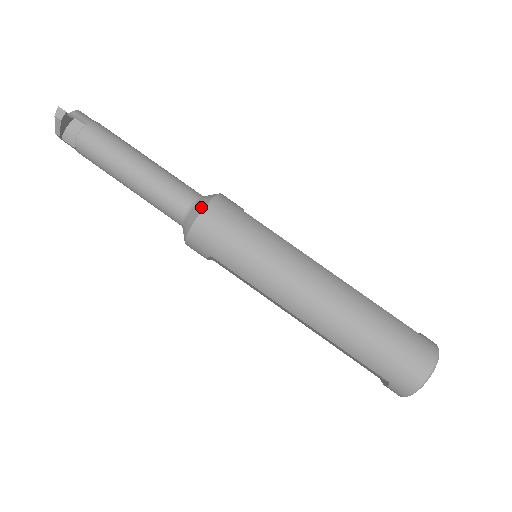
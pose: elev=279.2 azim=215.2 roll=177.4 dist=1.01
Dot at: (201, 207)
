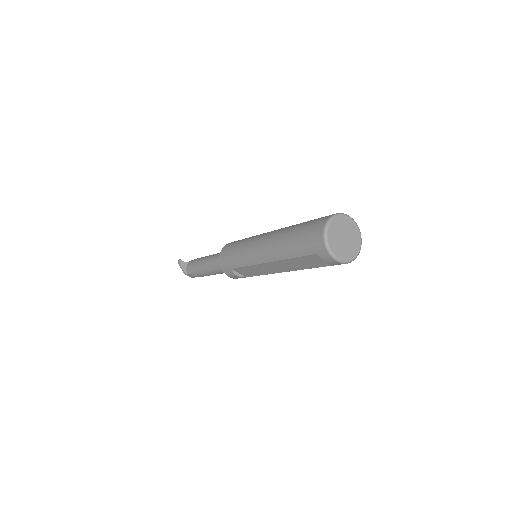
Dot at: occluded
